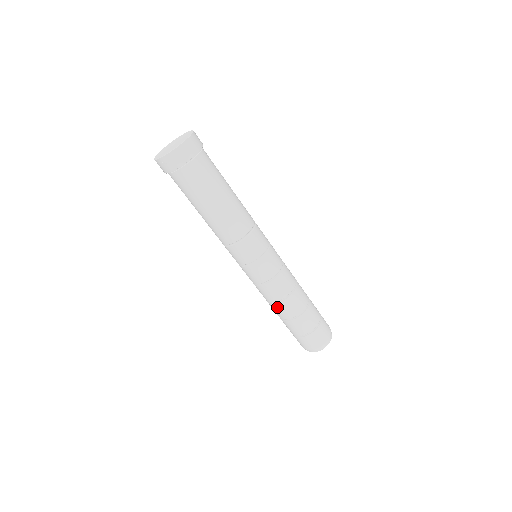
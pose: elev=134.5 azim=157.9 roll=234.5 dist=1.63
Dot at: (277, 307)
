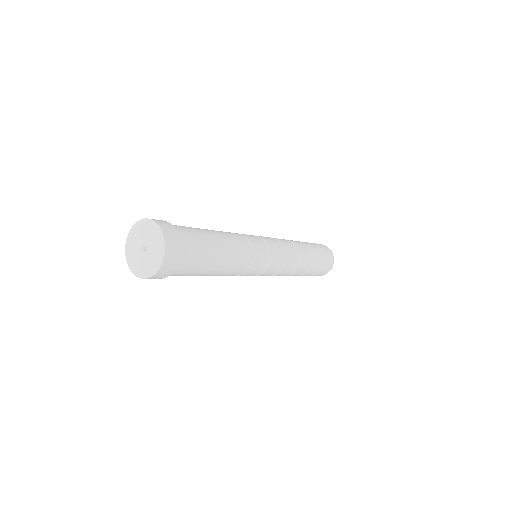
Dot at: (291, 275)
